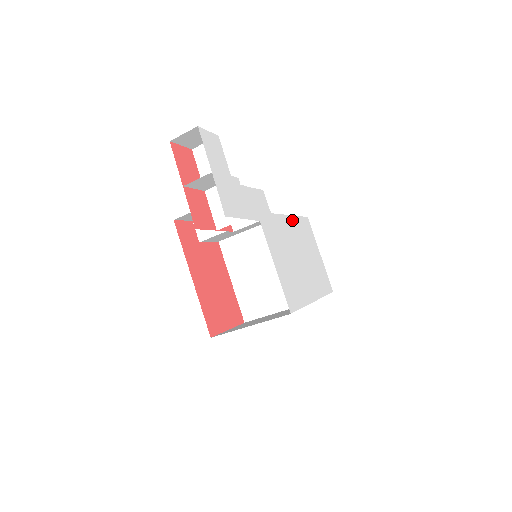
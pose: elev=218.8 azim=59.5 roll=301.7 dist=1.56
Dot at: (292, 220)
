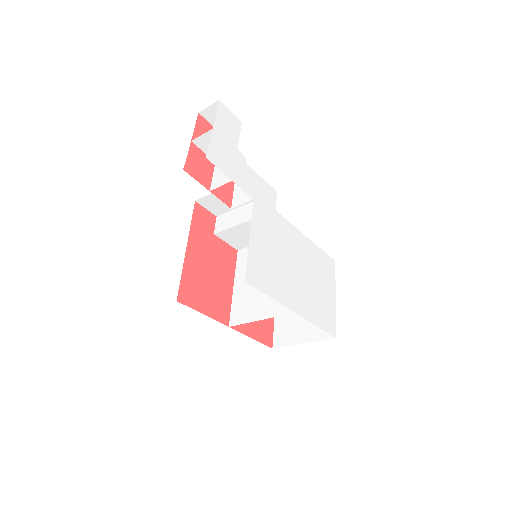
Dot at: (306, 241)
